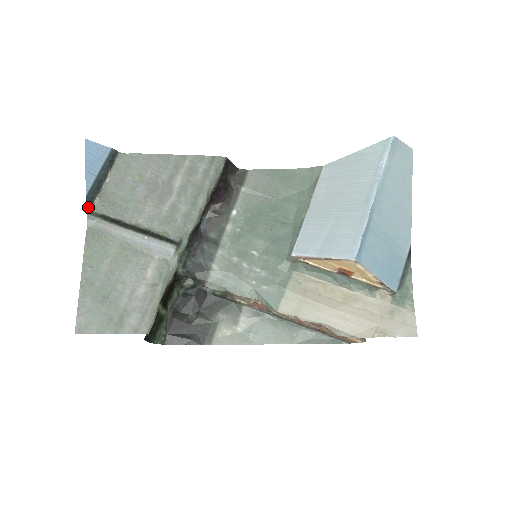
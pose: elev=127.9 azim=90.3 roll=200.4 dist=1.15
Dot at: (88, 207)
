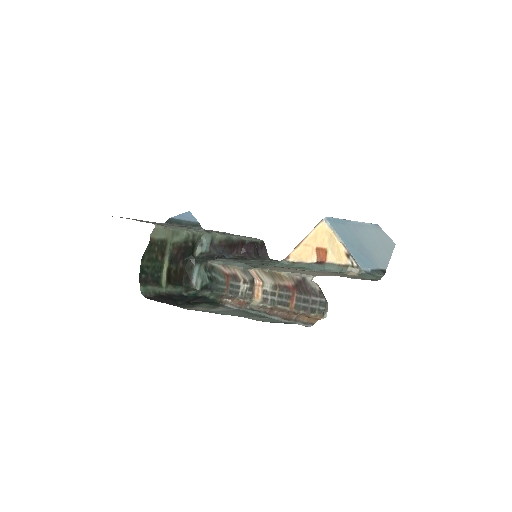
Dot at: (167, 222)
